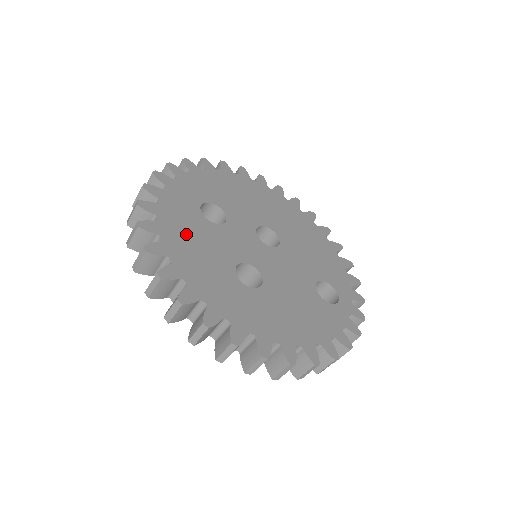
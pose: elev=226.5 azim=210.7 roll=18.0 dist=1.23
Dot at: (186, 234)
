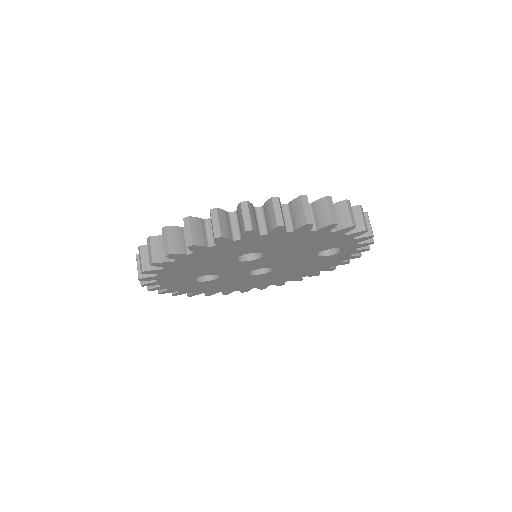
Dot at: occluded
